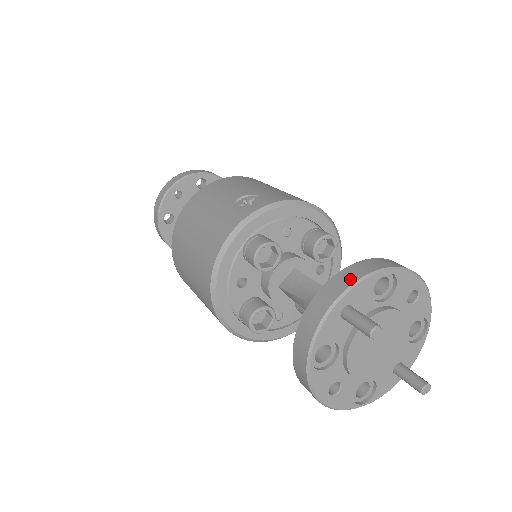
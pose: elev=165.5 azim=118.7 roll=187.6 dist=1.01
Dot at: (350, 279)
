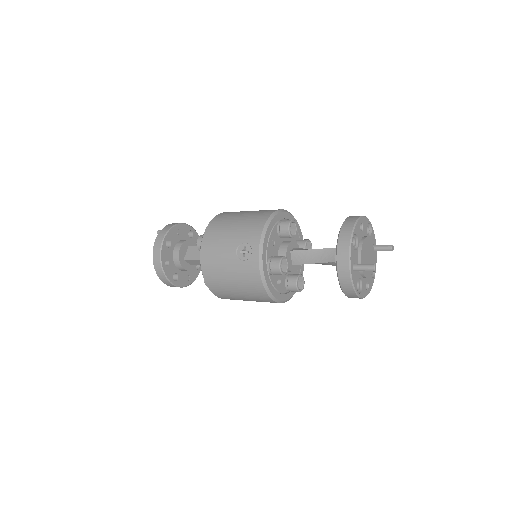
Dot at: (345, 257)
